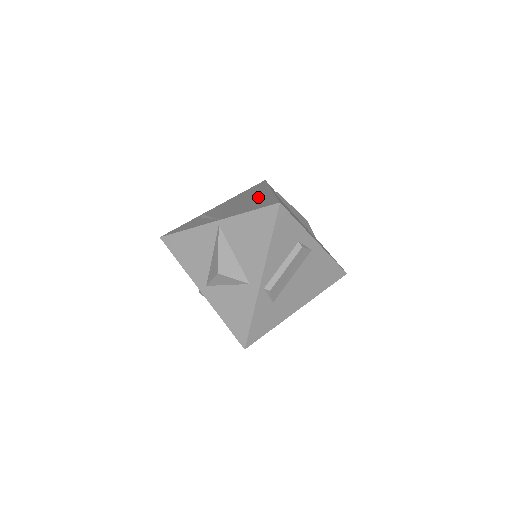
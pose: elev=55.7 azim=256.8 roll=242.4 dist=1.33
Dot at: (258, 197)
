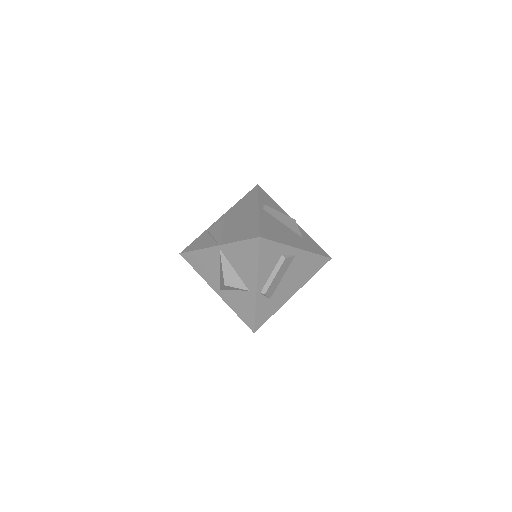
Dot at: (248, 218)
